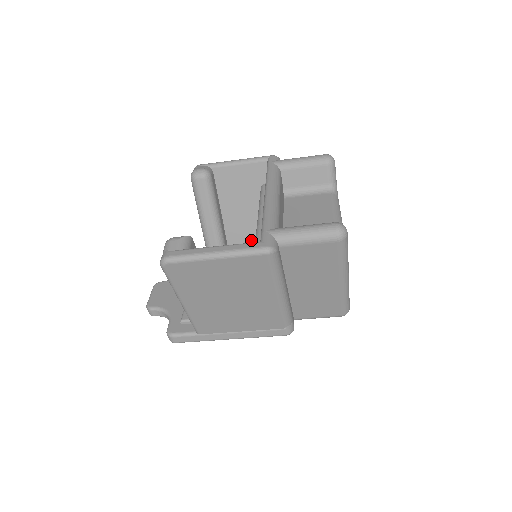
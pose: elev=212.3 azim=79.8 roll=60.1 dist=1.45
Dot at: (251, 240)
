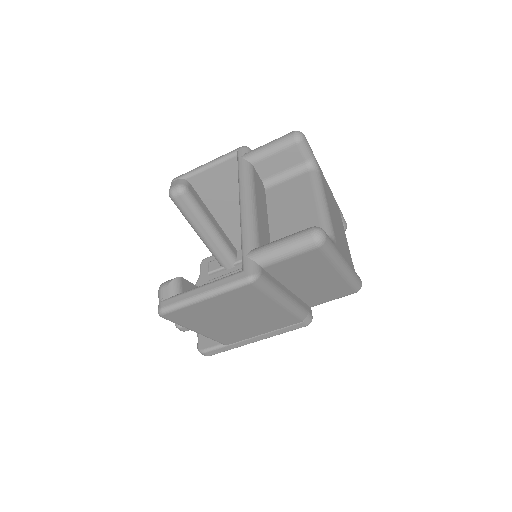
Dot at: occluded
